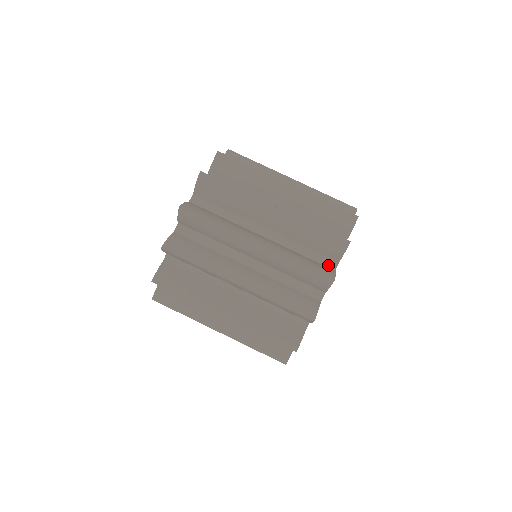
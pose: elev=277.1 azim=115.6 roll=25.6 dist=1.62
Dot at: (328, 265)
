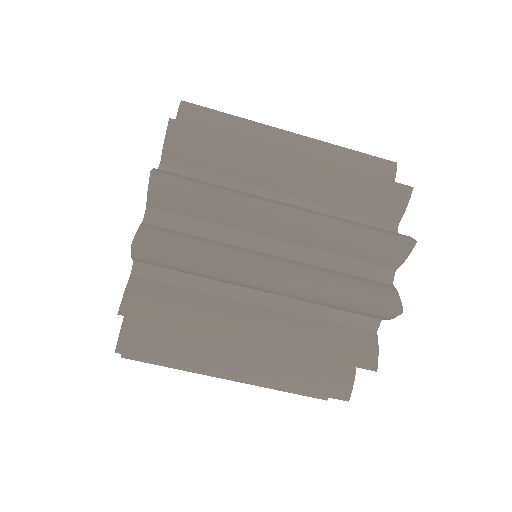
Dot at: occluded
